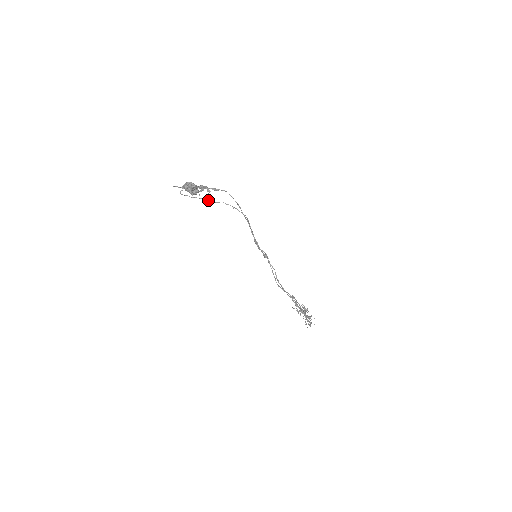
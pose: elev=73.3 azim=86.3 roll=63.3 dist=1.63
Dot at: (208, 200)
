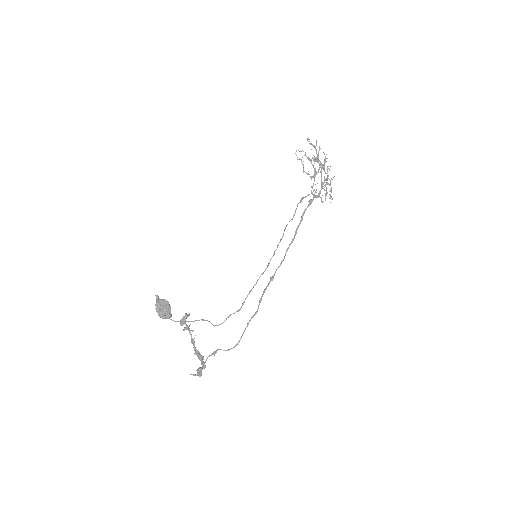
Dot at: occluded
